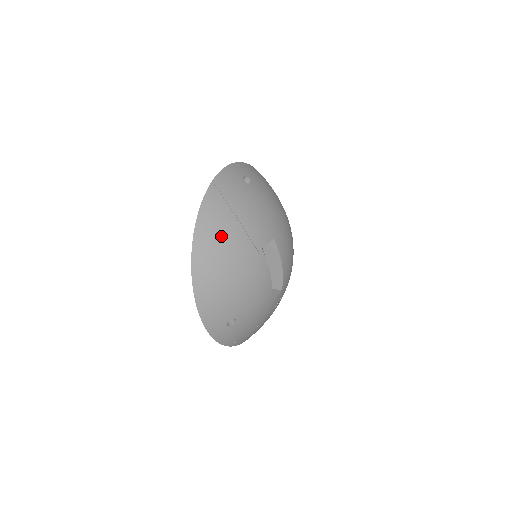
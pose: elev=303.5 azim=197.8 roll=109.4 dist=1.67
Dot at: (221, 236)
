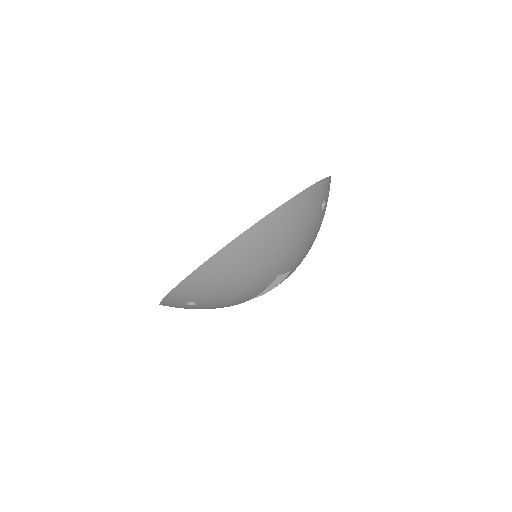
Dot at: (267, 246)
